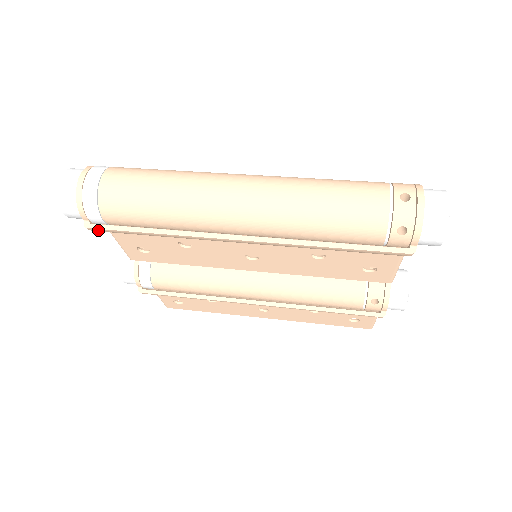
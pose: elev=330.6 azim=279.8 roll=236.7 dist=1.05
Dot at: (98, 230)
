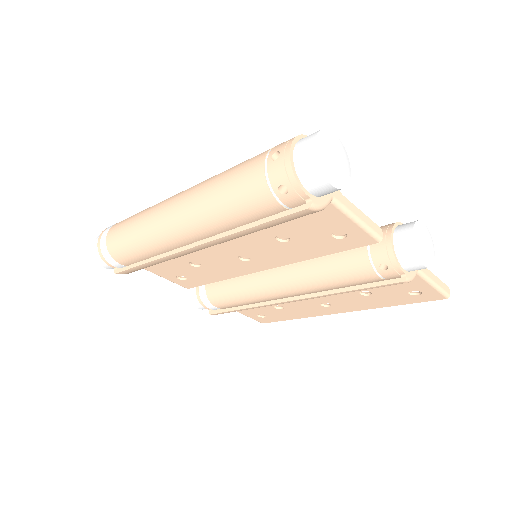
Dot at: (123, 273)
